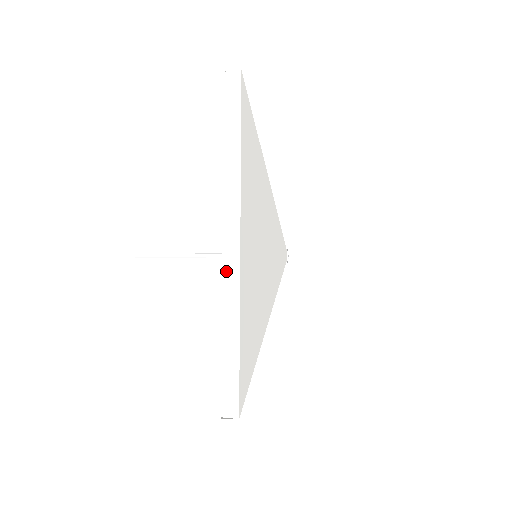
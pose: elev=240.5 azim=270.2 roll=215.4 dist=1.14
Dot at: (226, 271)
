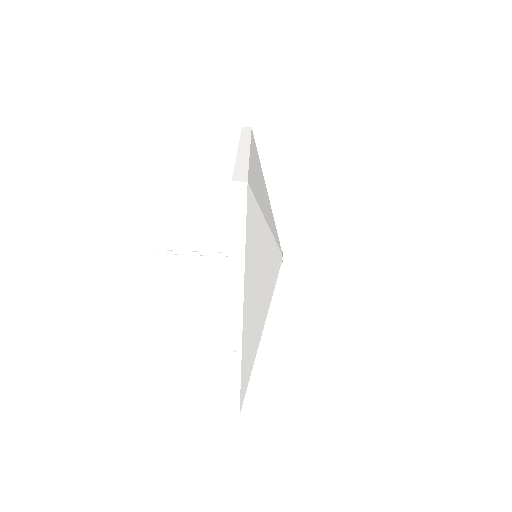
Dot at: (232, 335)
